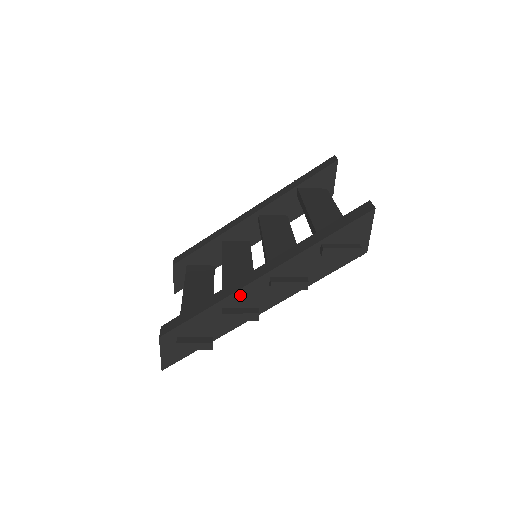
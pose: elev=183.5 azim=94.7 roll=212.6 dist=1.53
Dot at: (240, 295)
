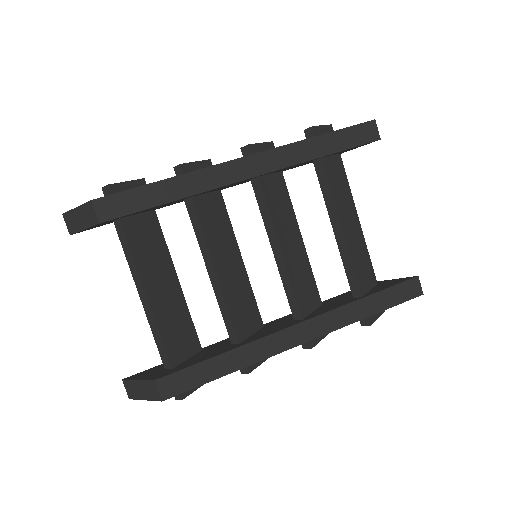
Dot at: (272, 354)
